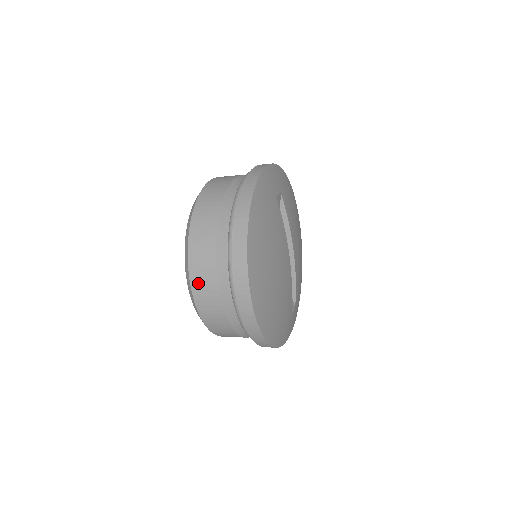
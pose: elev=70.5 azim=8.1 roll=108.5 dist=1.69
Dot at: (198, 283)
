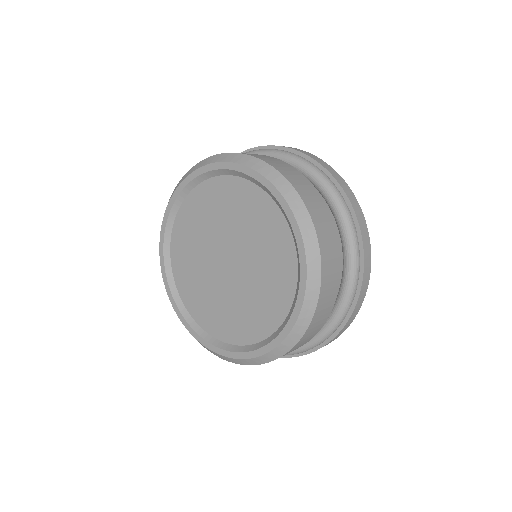
Dot at: occluded
